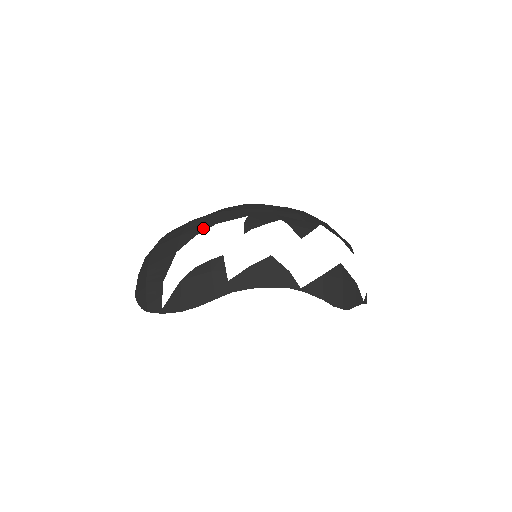
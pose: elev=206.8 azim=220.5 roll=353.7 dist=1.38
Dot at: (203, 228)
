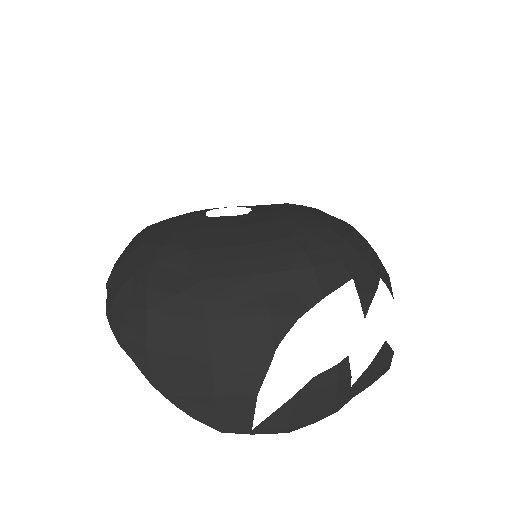
Dot at: (304, 303)
